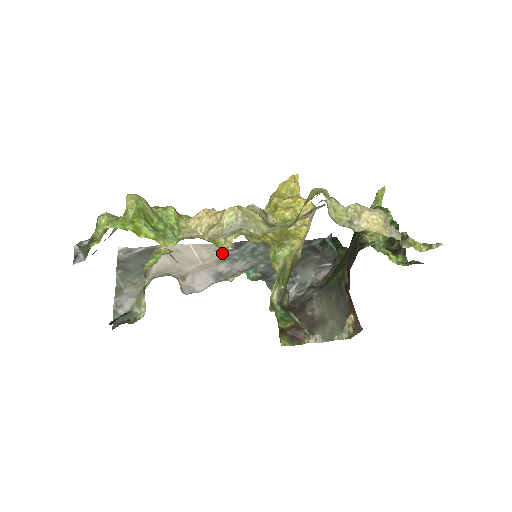
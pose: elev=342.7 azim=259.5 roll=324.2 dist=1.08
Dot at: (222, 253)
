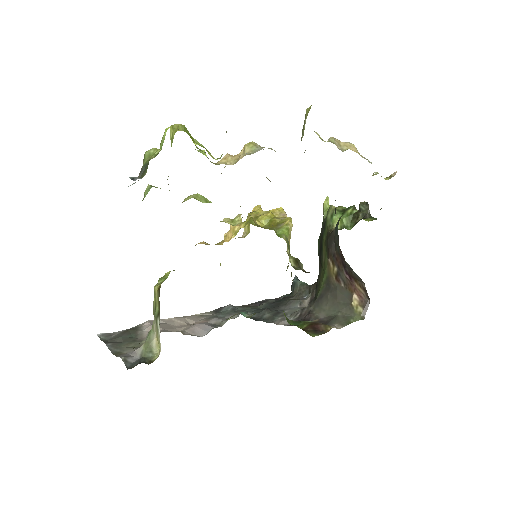
Dot at: (206, 317)
